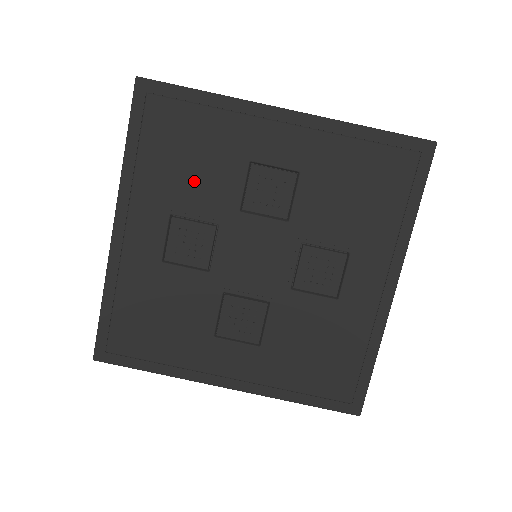
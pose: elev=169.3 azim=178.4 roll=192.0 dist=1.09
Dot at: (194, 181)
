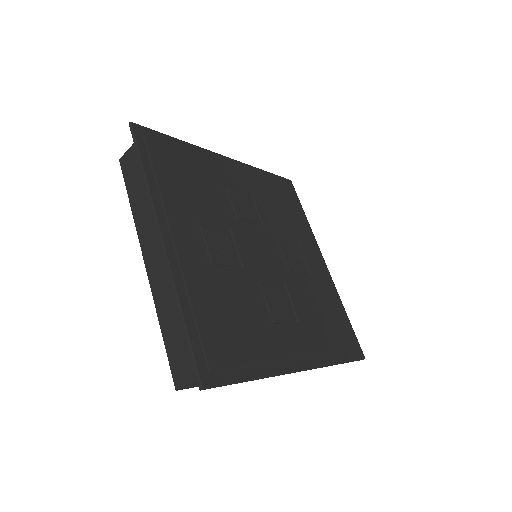
Dot at: (273, 209)
